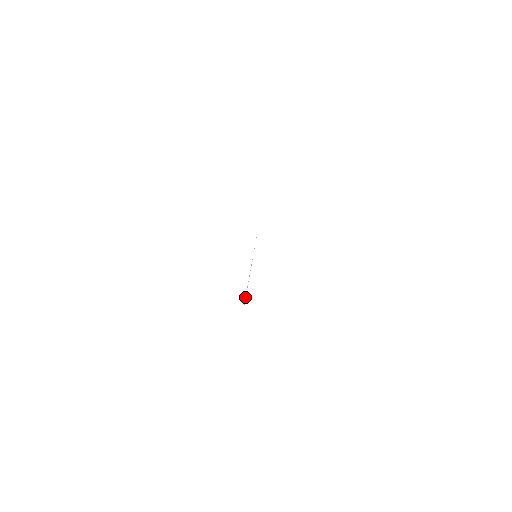
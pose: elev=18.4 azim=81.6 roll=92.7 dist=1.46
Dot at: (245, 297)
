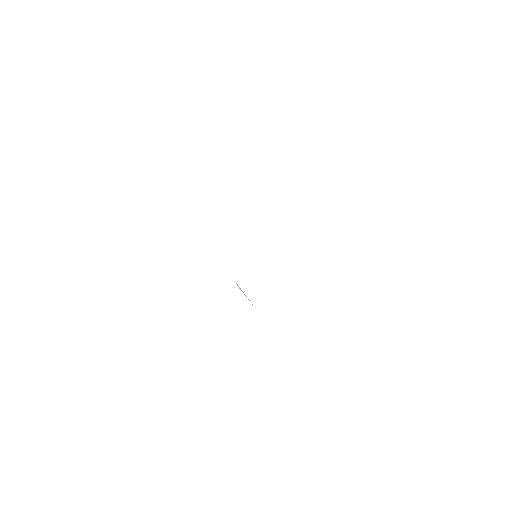
Dot at: occluded
